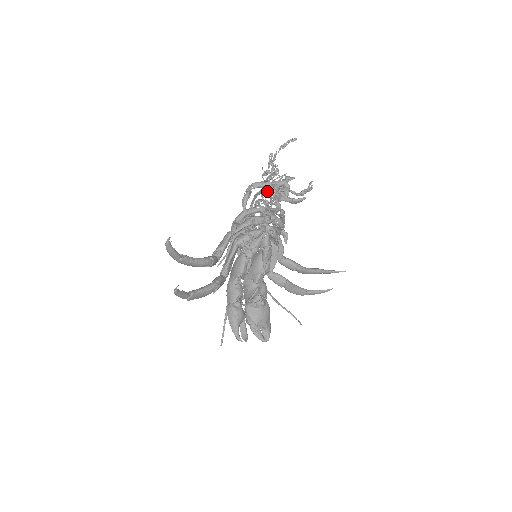
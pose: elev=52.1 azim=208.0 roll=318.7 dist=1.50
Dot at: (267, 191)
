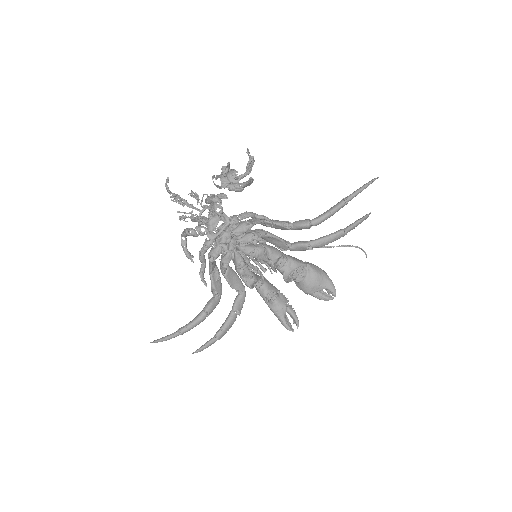
Dot at: (193, 236)
